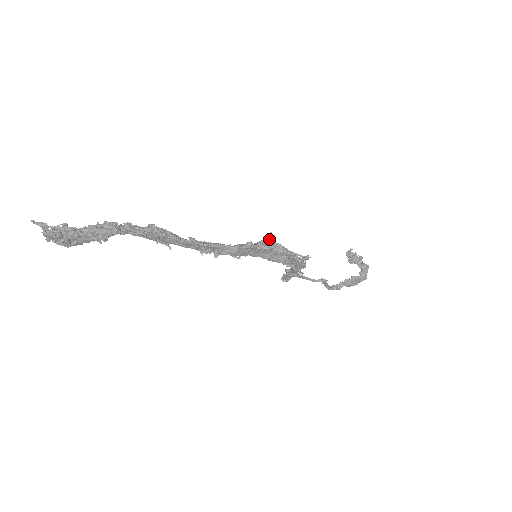
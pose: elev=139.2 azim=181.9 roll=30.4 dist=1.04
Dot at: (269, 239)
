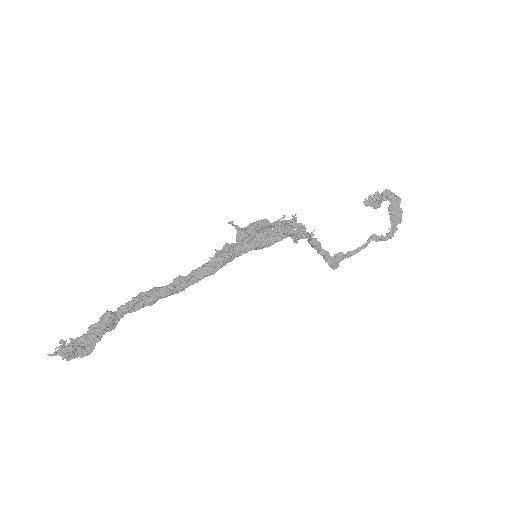
Dot at: (237, 230)
